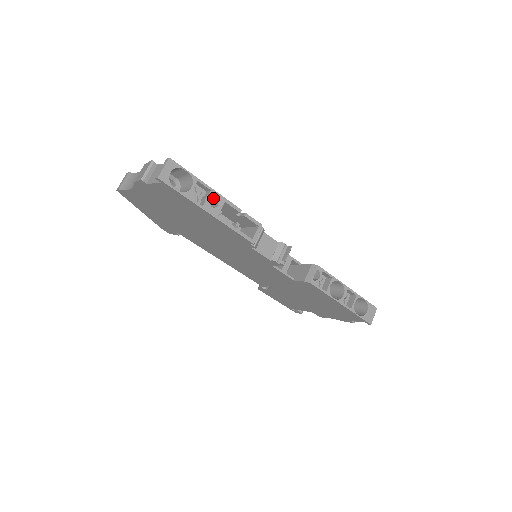
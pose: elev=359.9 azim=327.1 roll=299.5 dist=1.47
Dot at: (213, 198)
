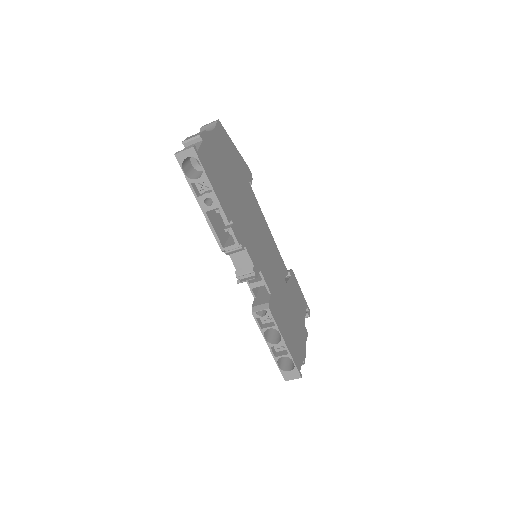
Dot at: (212, 198)
